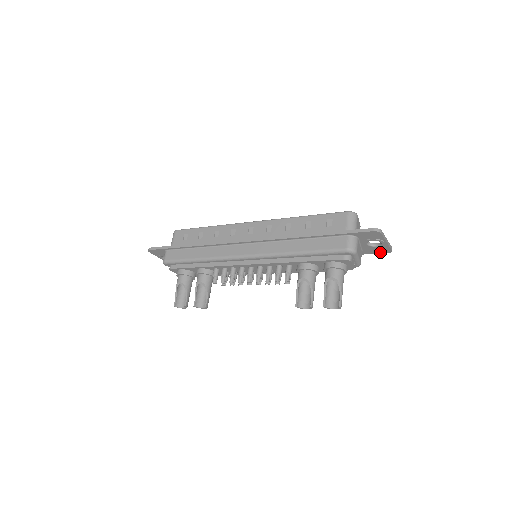
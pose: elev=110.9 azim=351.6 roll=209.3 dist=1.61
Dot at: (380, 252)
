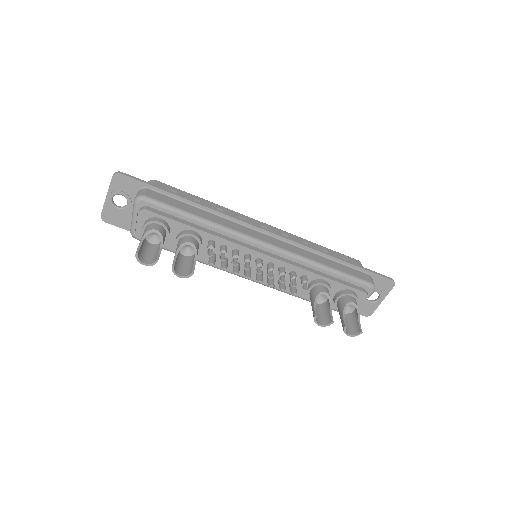
Dot at: (360, 312)
